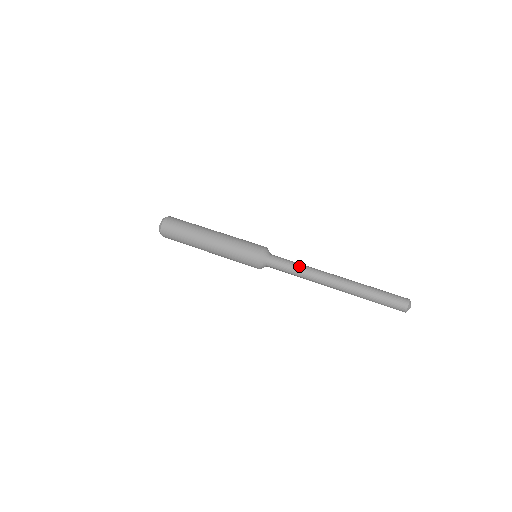
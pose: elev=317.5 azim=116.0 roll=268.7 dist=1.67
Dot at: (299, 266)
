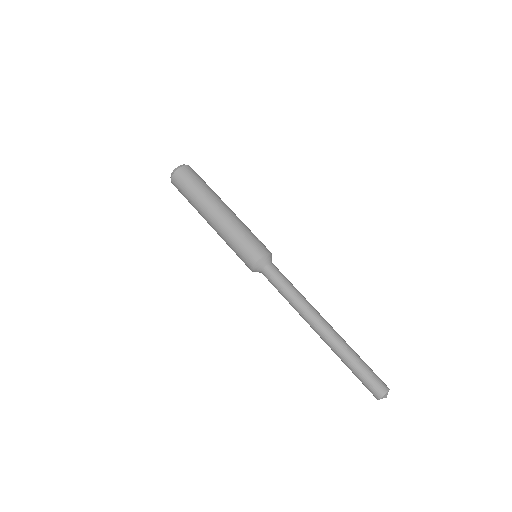
Dot at: (291, 294)
